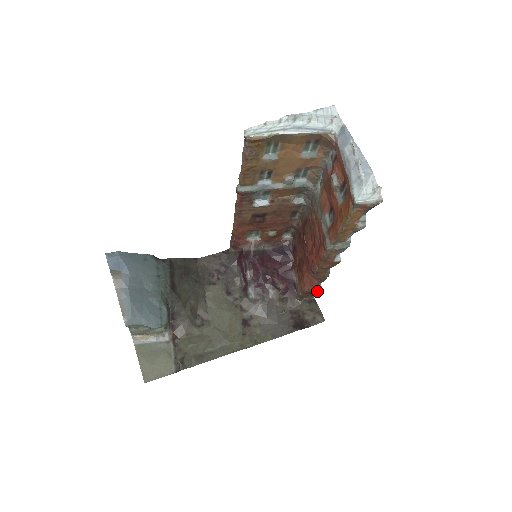
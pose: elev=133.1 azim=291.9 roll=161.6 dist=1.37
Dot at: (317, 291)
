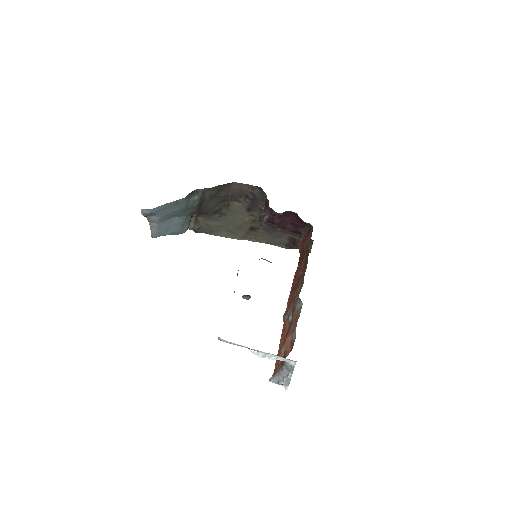
Dot at: occluded
